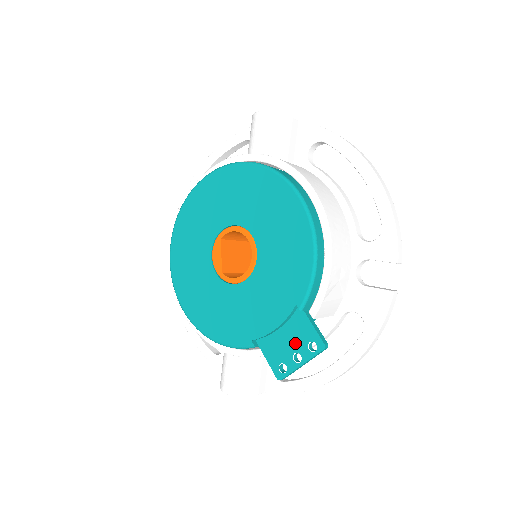
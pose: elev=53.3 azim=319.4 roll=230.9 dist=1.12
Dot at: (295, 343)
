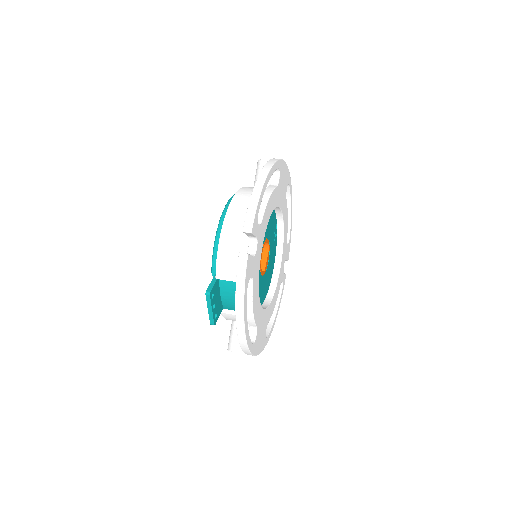
Dot at: occluded
